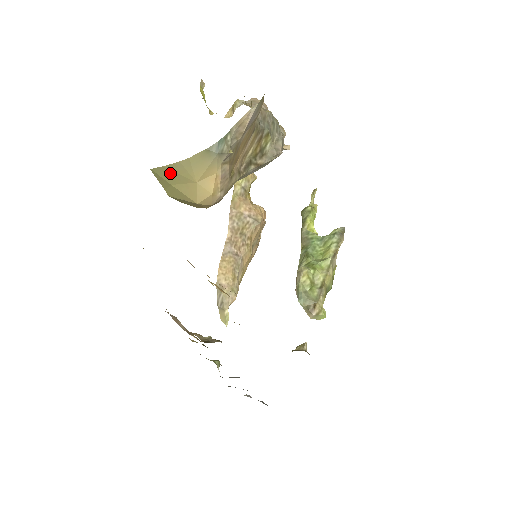
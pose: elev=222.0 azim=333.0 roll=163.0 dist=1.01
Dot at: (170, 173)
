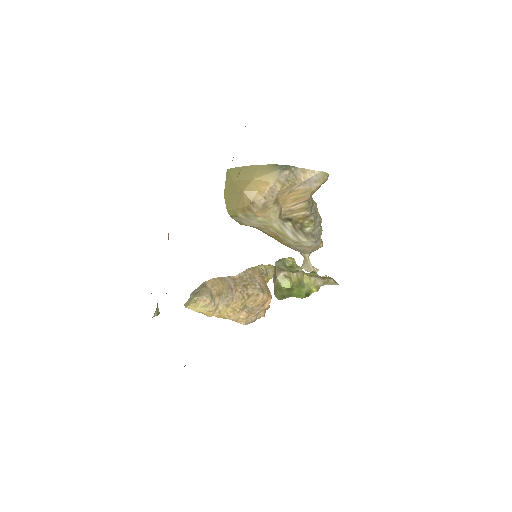
Dot at: occluded
